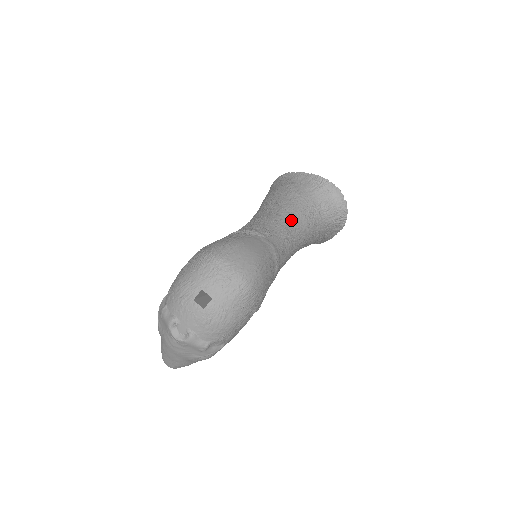
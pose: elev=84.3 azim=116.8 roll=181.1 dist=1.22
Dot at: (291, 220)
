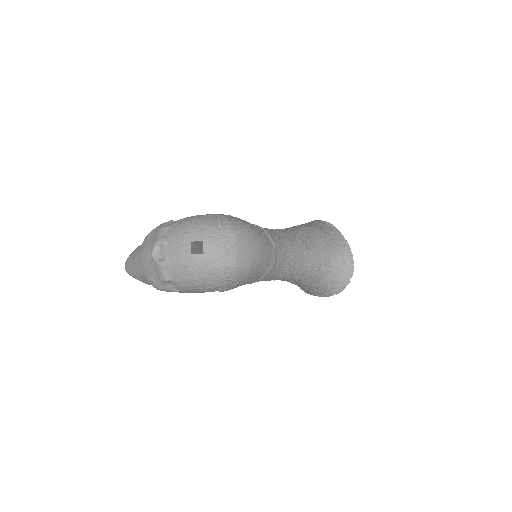
Dot at: (303, 256)
